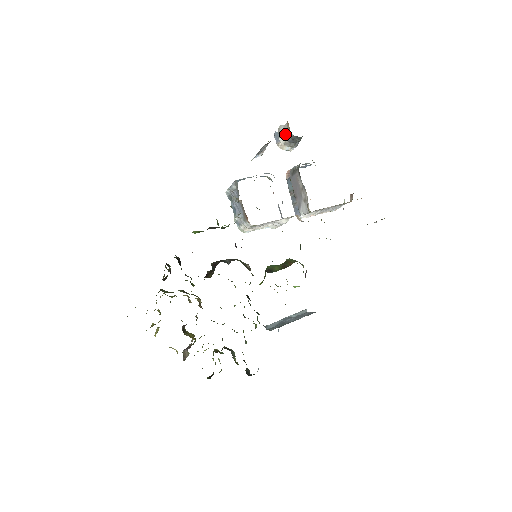
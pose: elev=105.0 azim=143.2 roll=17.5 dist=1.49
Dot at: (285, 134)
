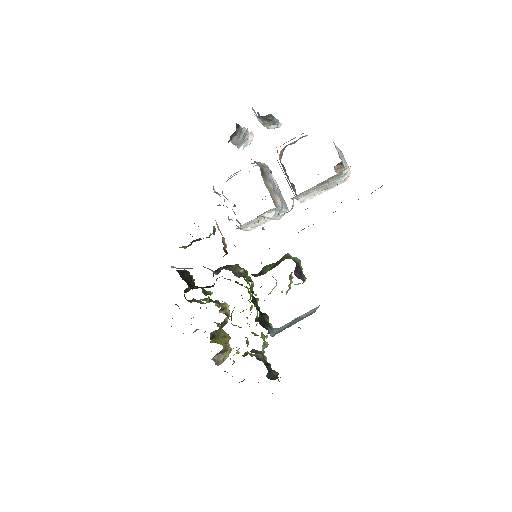
Dot at: occluded
